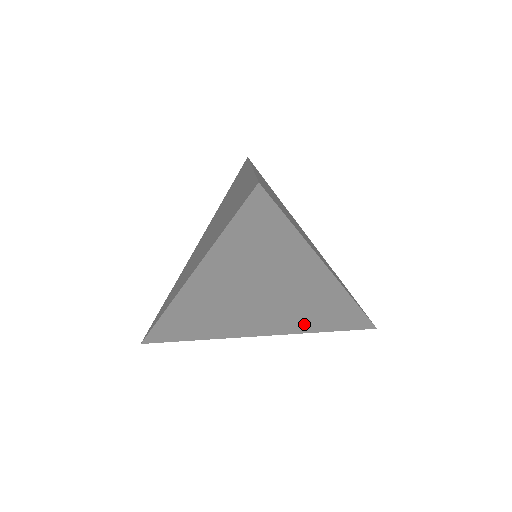
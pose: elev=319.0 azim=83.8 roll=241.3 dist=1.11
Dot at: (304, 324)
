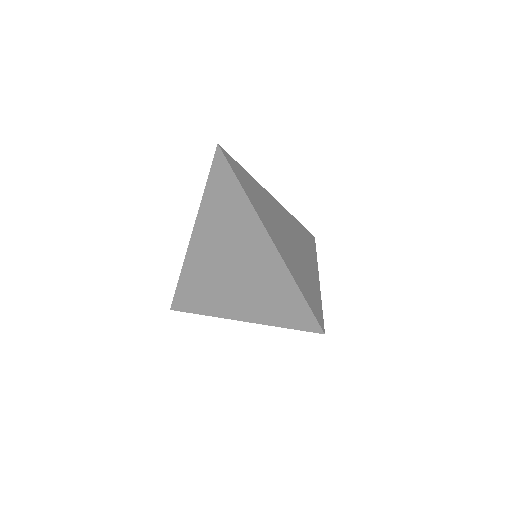
Dot at: (265, 309)
